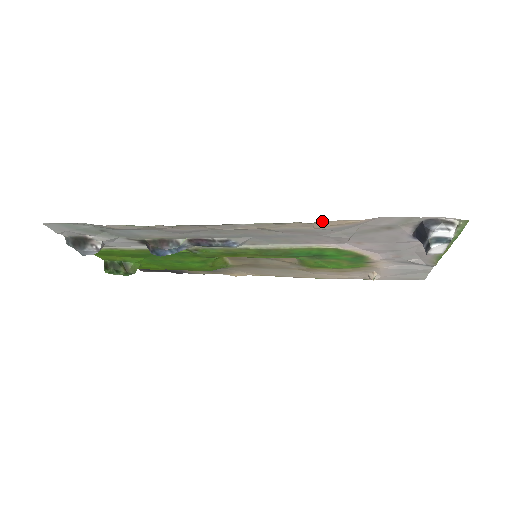
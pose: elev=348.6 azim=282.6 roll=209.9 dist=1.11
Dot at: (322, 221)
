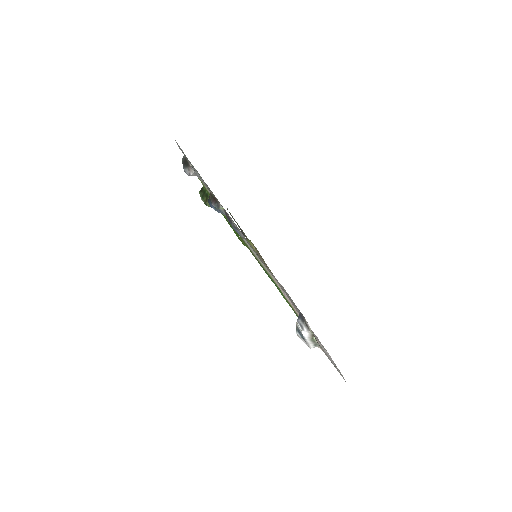
Dot at: occluded
